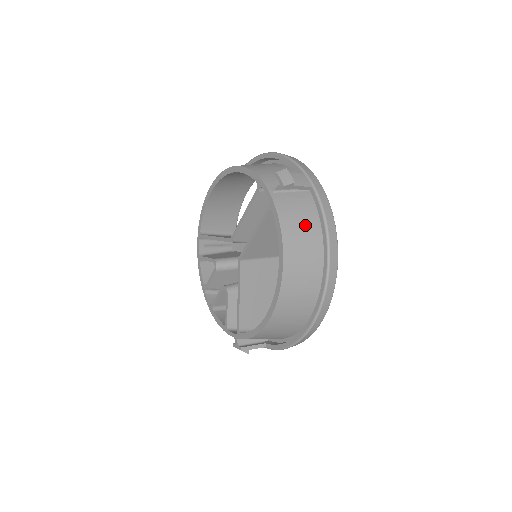
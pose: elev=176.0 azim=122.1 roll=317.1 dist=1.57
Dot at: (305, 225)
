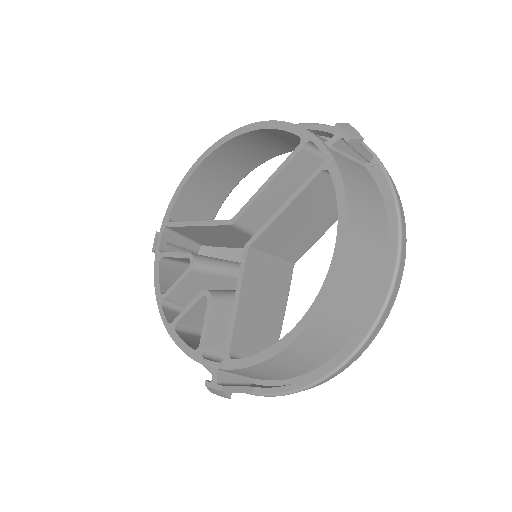
Dot at: (369, 200)
